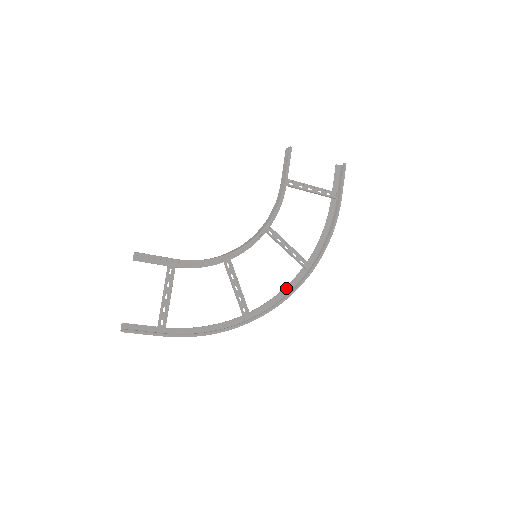
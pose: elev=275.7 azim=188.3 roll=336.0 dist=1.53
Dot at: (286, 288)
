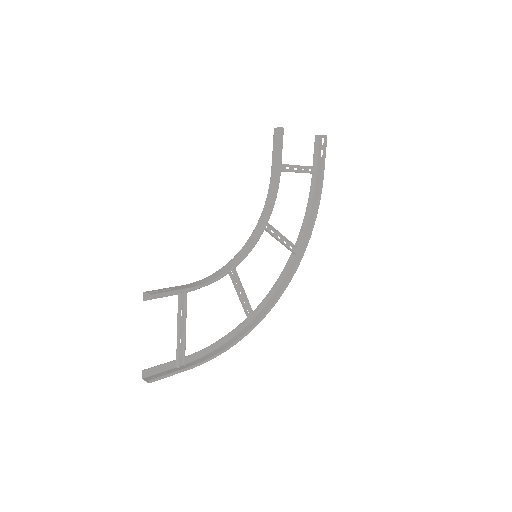
Dot at: (280, 278)
